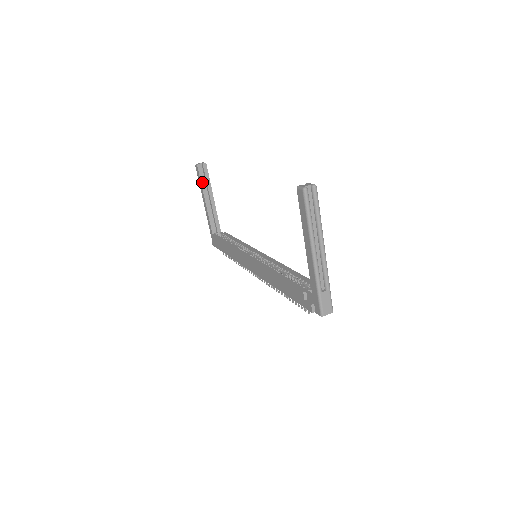
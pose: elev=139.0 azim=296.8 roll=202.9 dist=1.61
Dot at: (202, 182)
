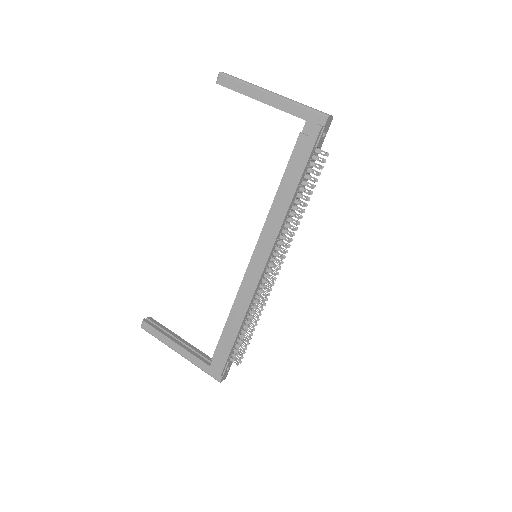
Dot at: (159, 330)
